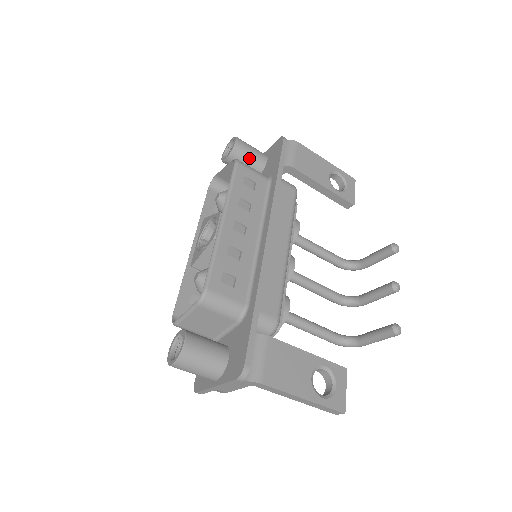
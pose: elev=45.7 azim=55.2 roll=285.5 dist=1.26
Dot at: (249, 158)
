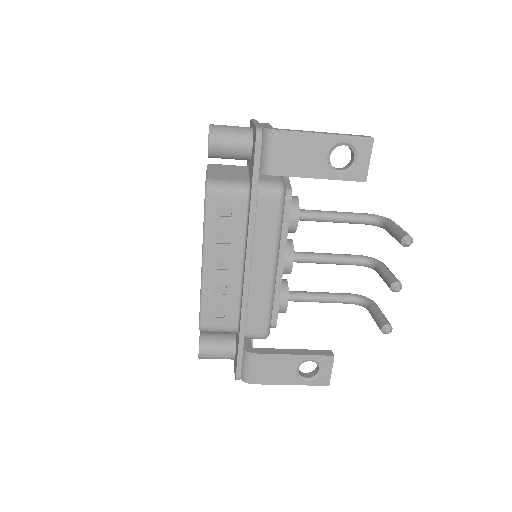
Dot at: (230, 154)
